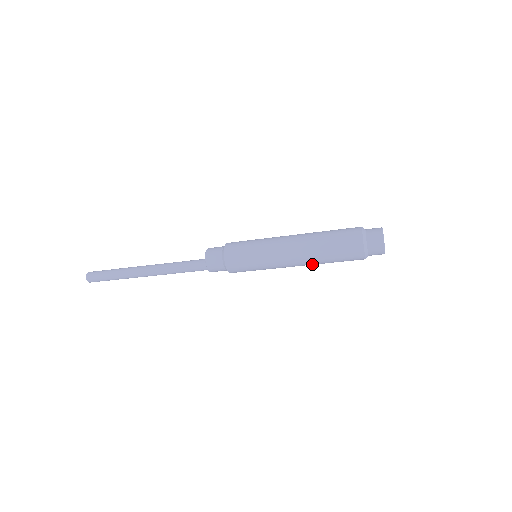
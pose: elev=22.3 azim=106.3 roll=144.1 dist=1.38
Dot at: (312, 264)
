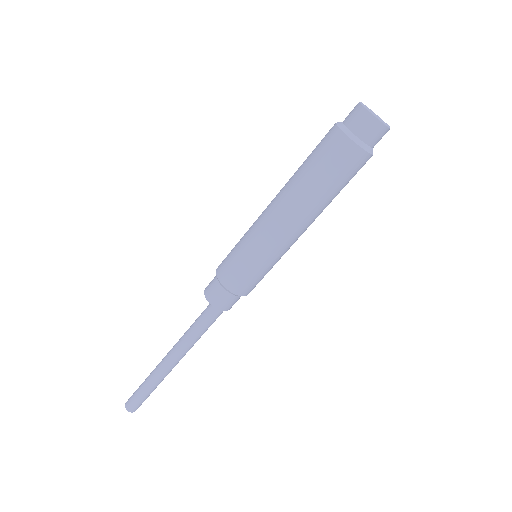
Dot at: (307, 208)
